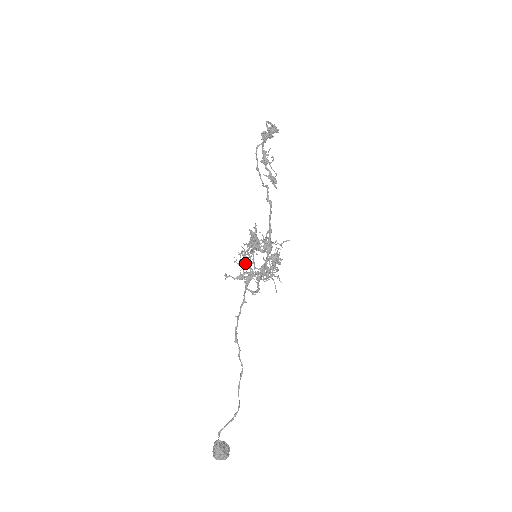
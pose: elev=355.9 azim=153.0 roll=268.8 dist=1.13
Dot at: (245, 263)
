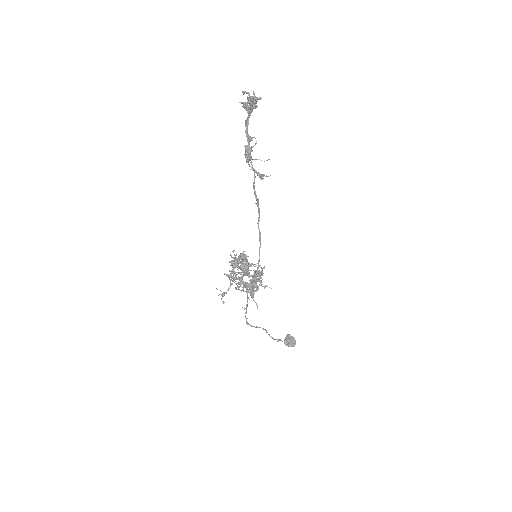
Dot at: (222, 297)
